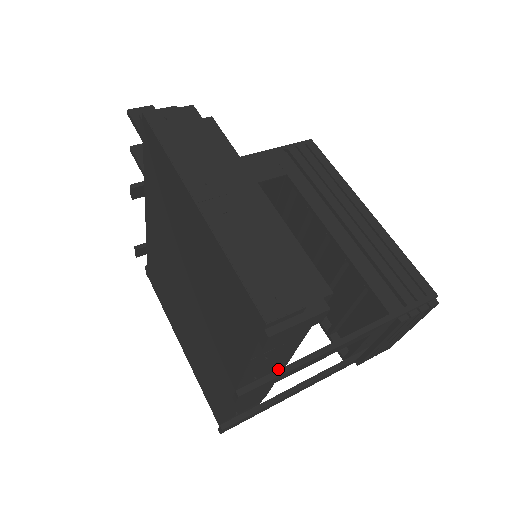
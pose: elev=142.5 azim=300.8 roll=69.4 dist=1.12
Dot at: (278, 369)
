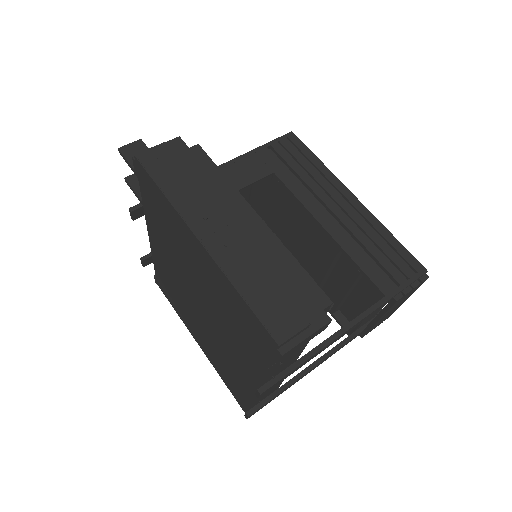
Dot at: (292, 364)
